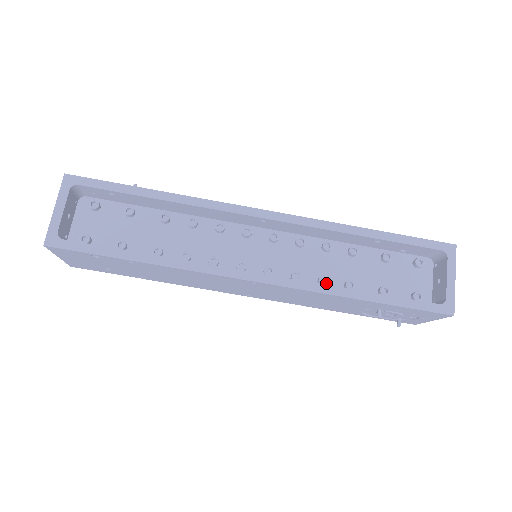
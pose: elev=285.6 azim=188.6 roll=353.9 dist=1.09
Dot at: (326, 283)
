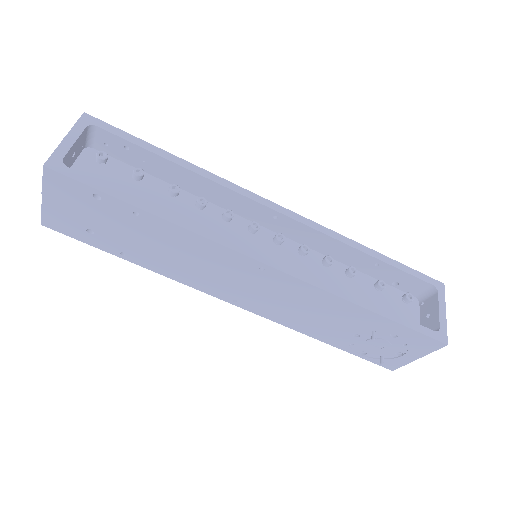
Dot at: occluded
